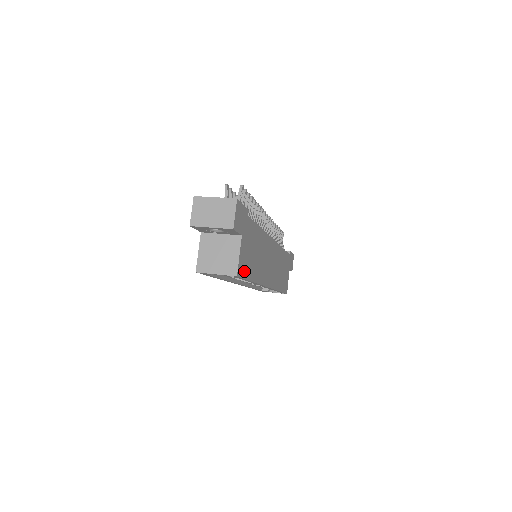
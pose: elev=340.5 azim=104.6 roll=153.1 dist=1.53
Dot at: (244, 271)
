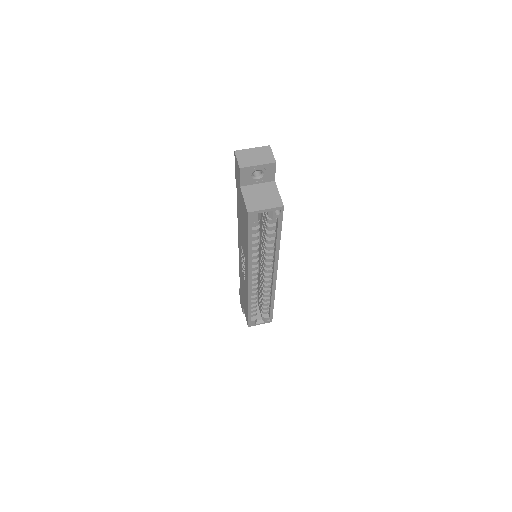
Dot at: occluded
